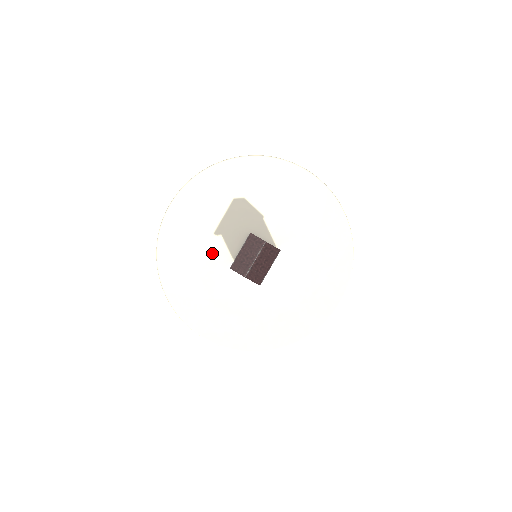
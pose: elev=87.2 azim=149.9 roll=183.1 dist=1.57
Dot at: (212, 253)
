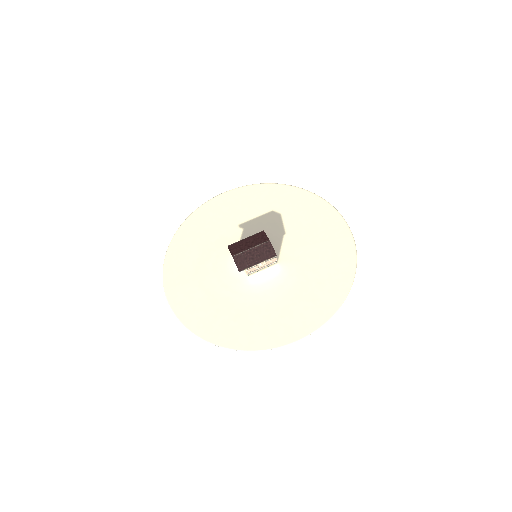
Dot at: (226, 237)
